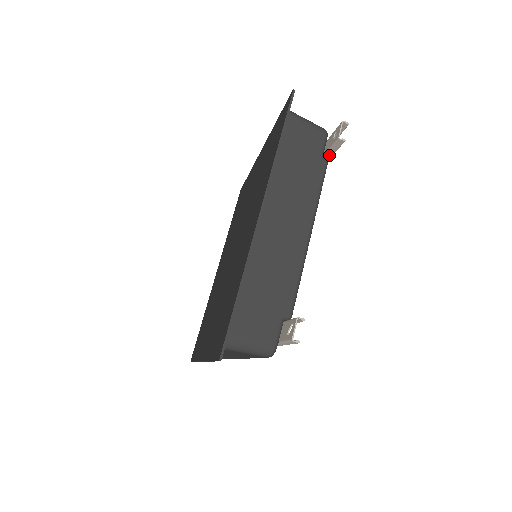
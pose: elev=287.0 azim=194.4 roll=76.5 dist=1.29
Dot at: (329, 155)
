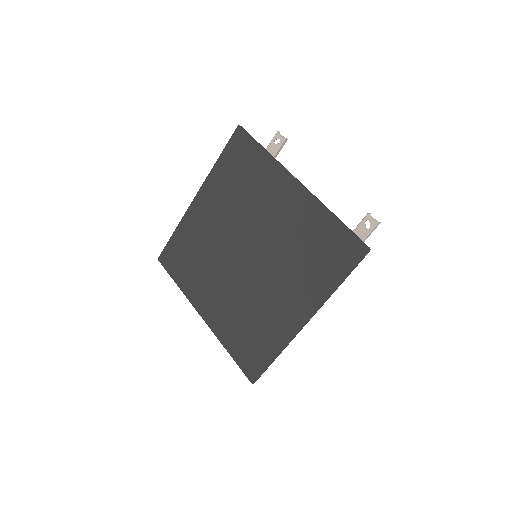
Dot at: (275, 157)
